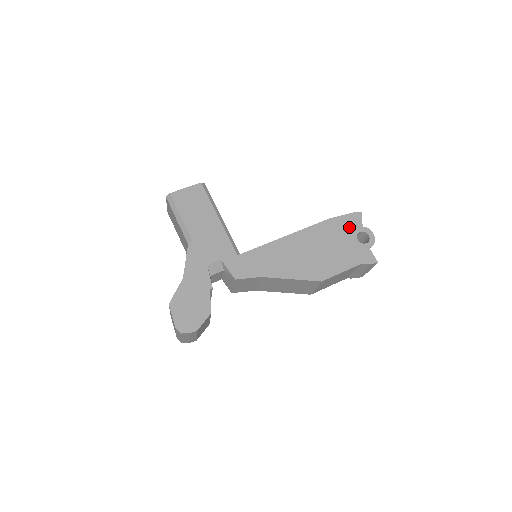
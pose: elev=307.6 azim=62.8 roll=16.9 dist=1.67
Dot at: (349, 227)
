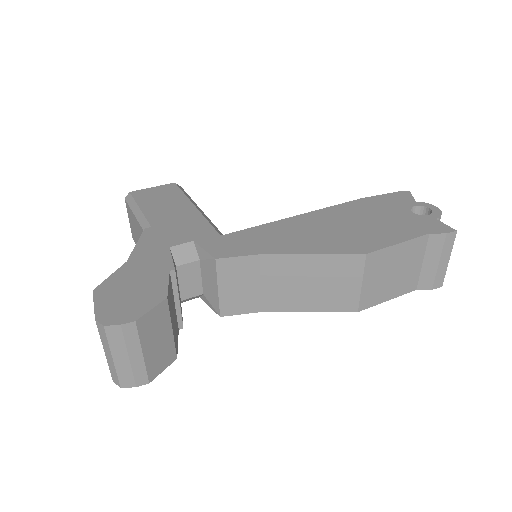
Dot at: (395, 203)
